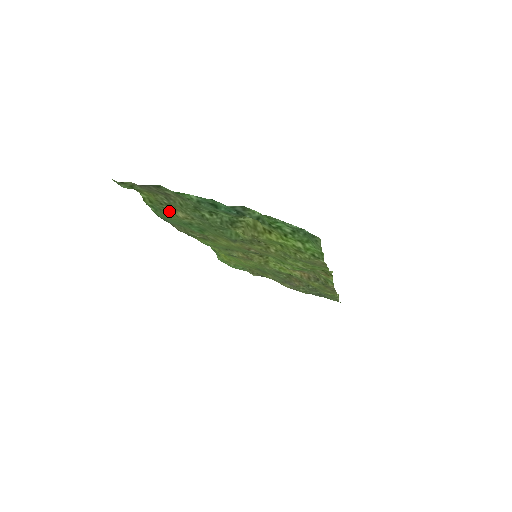
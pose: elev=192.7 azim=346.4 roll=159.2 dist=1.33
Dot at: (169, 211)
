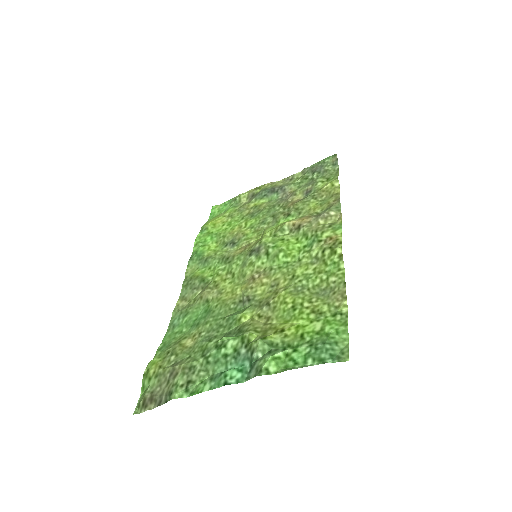
Dot at: (176, 343)
